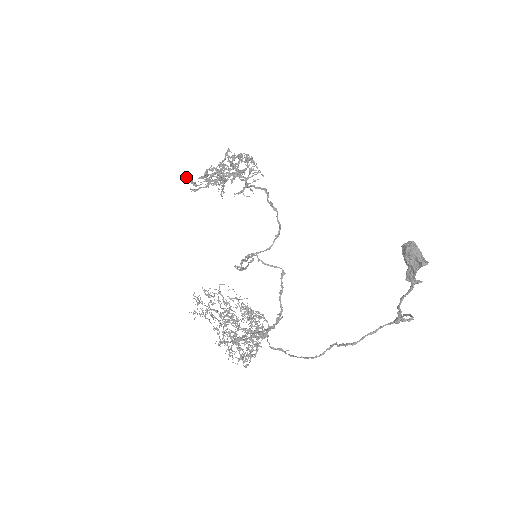
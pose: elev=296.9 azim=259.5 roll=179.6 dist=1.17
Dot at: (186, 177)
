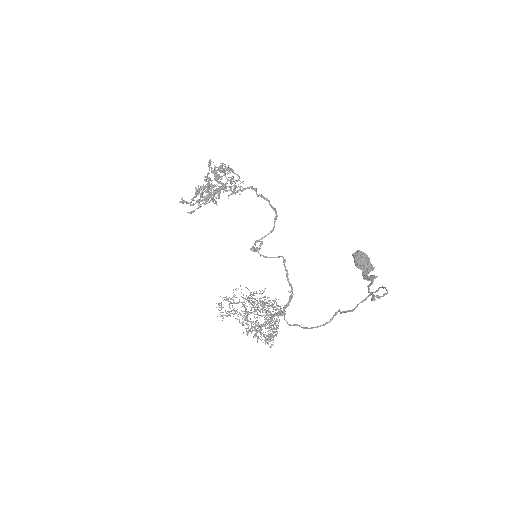
Dot at: (182, 201)
